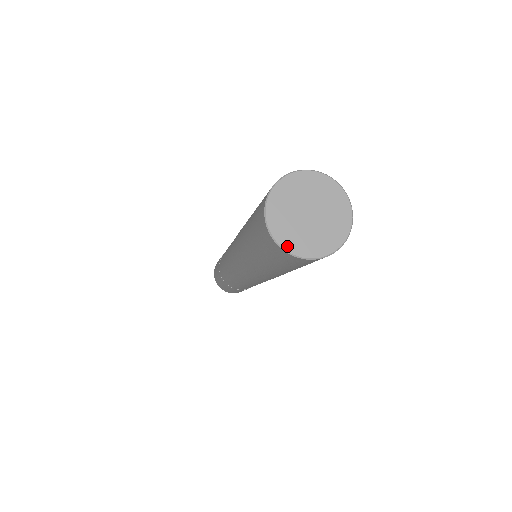
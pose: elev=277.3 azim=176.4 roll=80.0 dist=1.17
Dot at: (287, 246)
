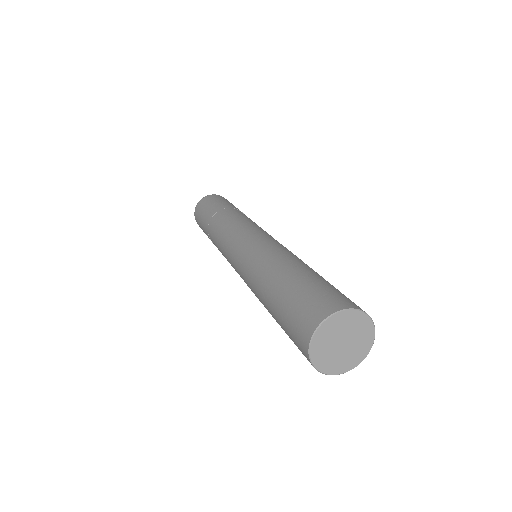
Dot at: (344, 370)
